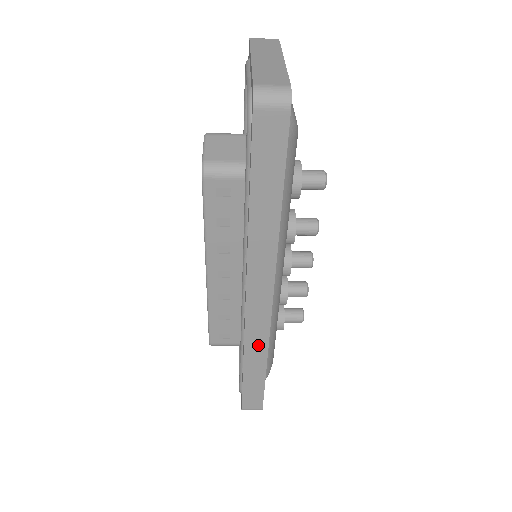
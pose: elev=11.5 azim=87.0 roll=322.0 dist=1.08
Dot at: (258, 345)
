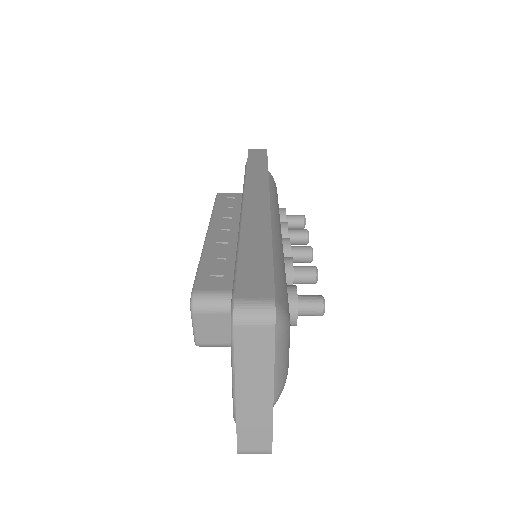
Dot at: occluded
